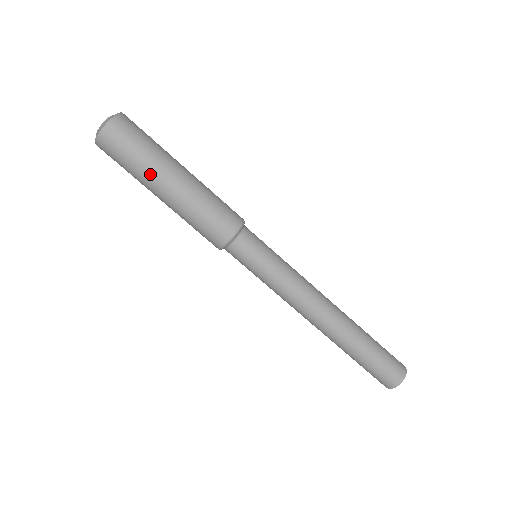
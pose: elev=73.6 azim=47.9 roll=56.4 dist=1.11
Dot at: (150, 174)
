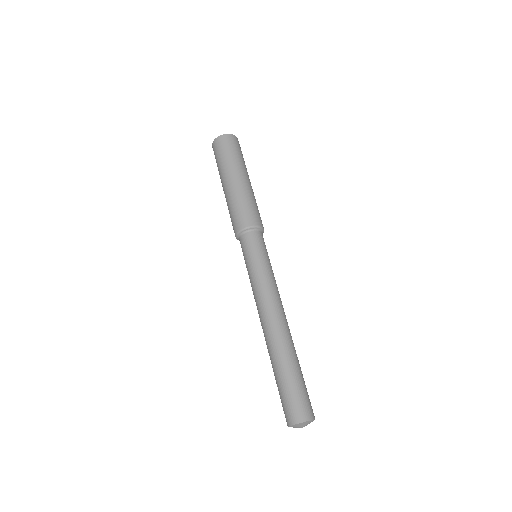
Dot at: (244, 167)
